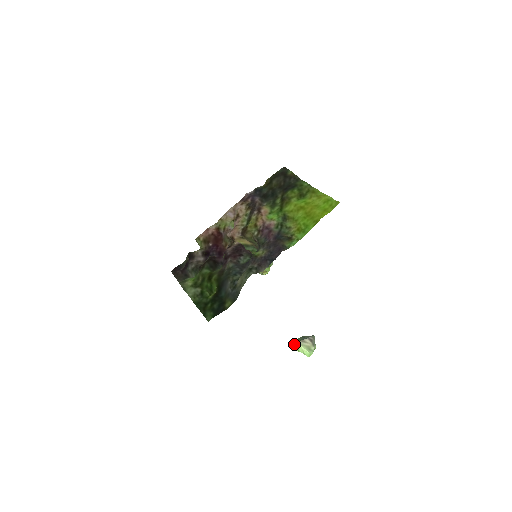
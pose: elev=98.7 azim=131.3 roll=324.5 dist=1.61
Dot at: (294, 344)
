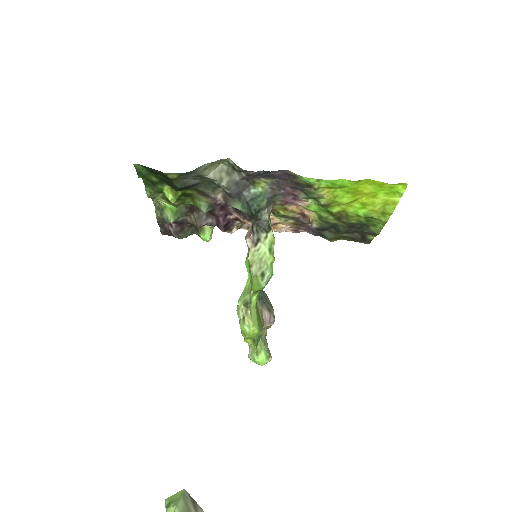
Dot at: occluded
